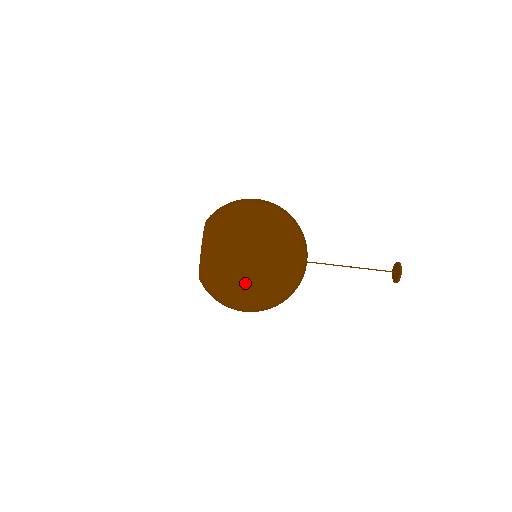
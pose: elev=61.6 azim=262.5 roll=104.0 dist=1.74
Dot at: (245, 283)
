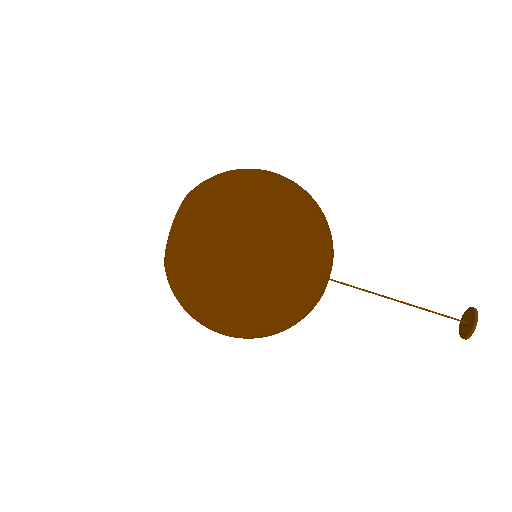
Dot at: (239, 227)
